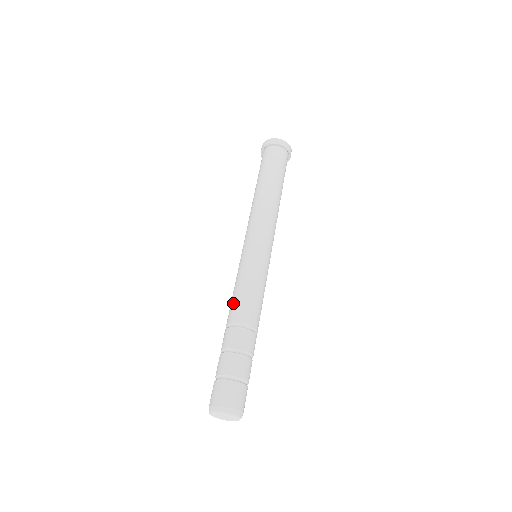
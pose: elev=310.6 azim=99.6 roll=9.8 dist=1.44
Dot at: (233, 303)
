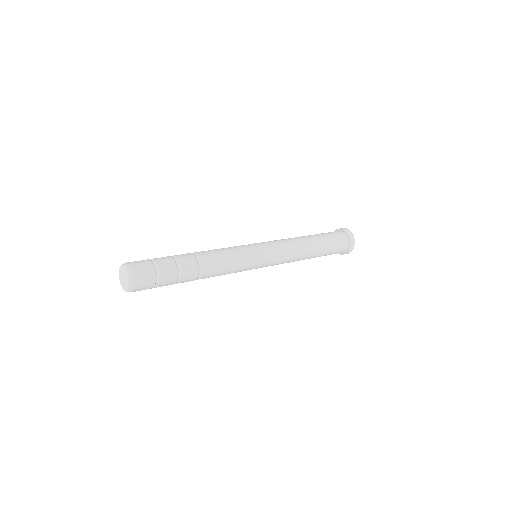
Dot at: (212, 250)
